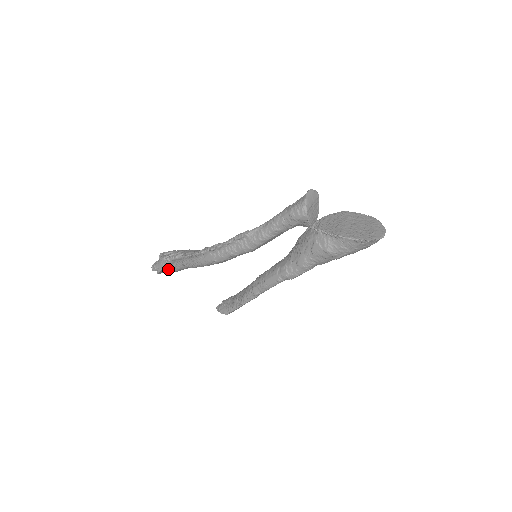
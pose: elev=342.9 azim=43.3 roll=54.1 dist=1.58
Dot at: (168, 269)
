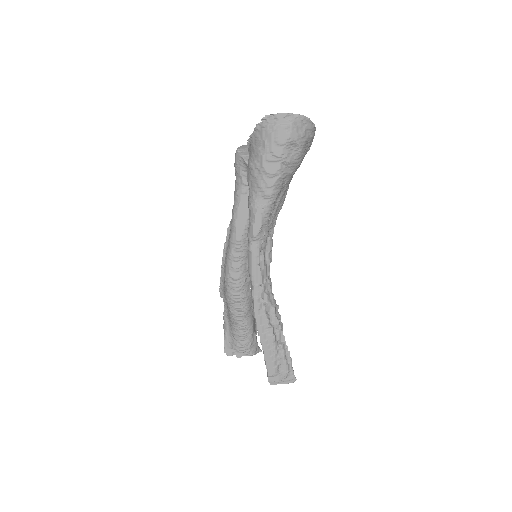
Dot at: (231, 342)
